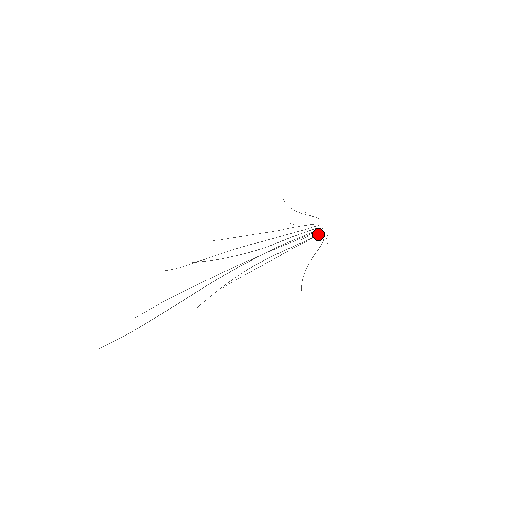
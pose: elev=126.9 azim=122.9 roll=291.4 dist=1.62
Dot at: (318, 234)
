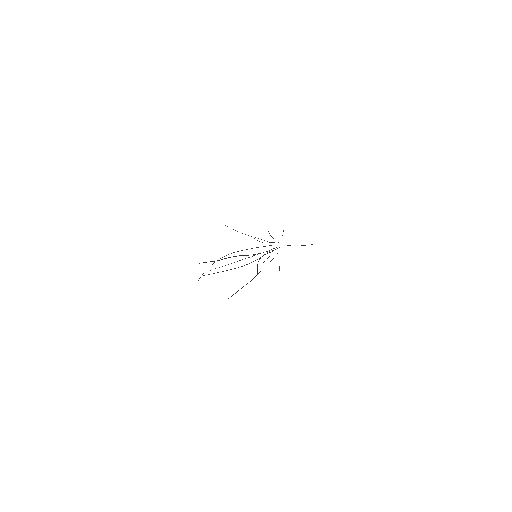
Dot at: (278, 242)
